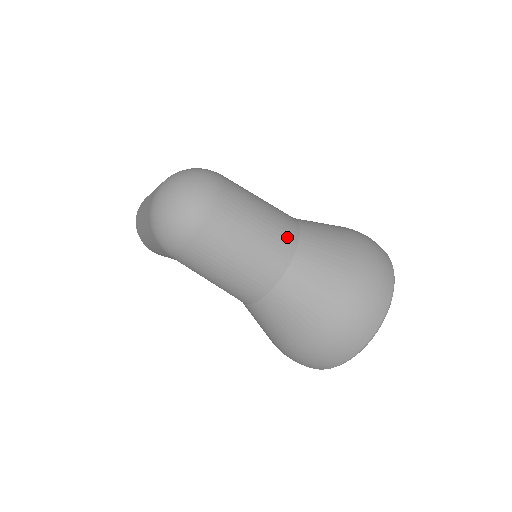
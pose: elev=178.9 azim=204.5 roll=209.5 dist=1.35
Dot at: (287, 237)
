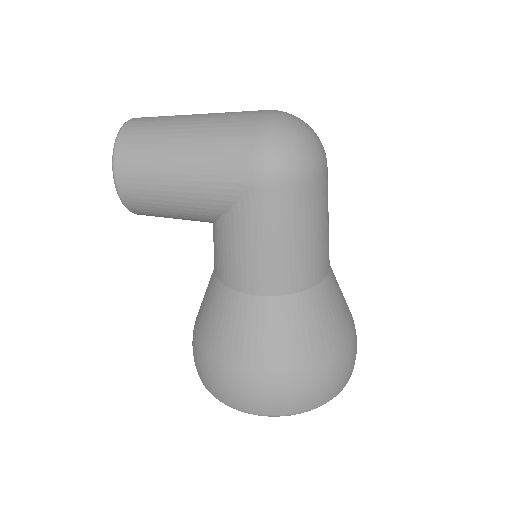
Dot at: occluded
